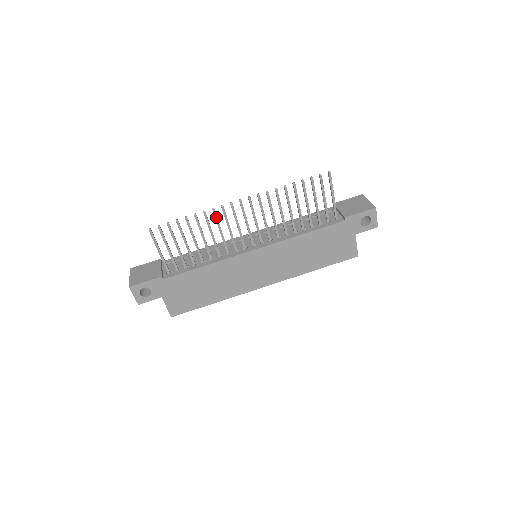
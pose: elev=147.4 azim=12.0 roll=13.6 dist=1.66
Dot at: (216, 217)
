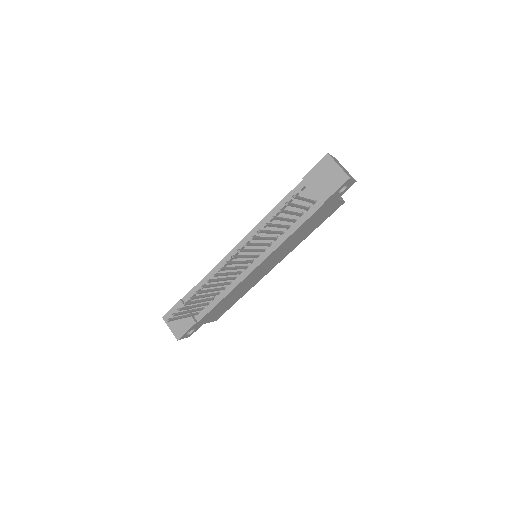
Dot at: (213, 281)
